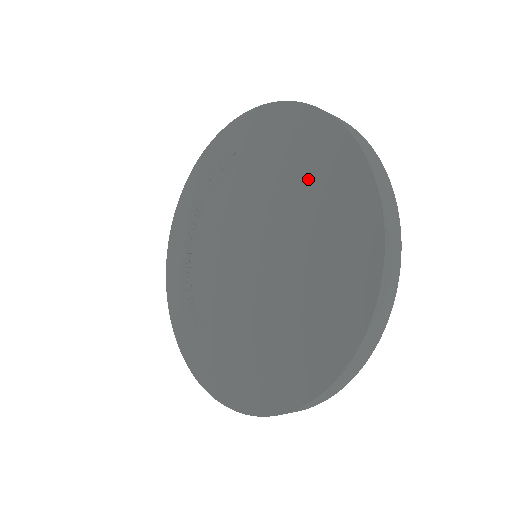
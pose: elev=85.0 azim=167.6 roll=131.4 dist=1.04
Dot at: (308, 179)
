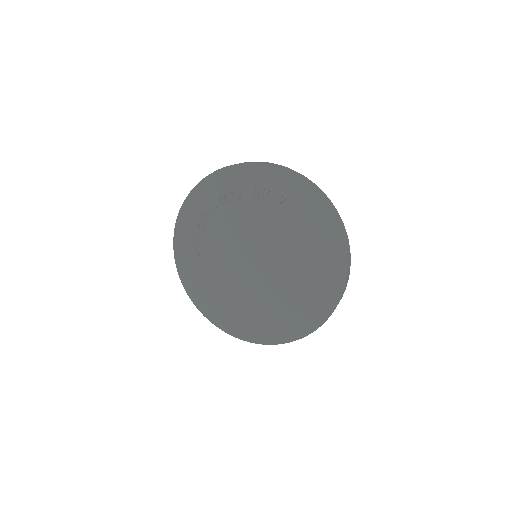
Dot at: (312, 268)
